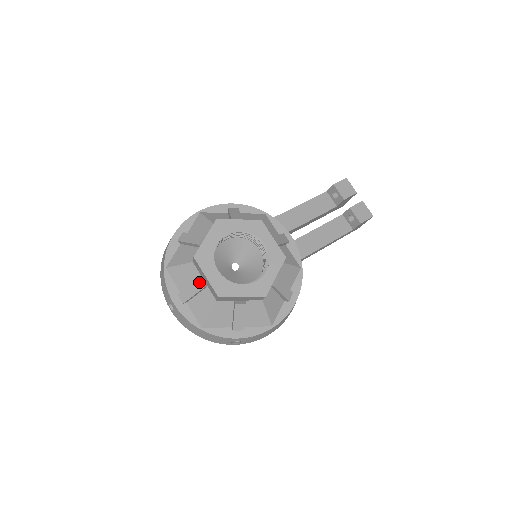
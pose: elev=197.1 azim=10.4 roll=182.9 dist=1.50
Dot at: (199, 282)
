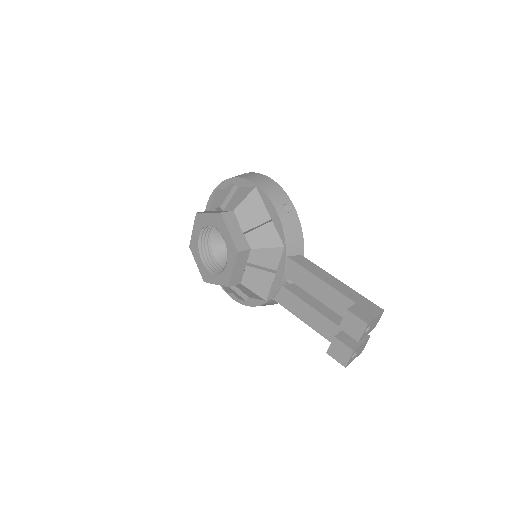
Dot at: occluded
